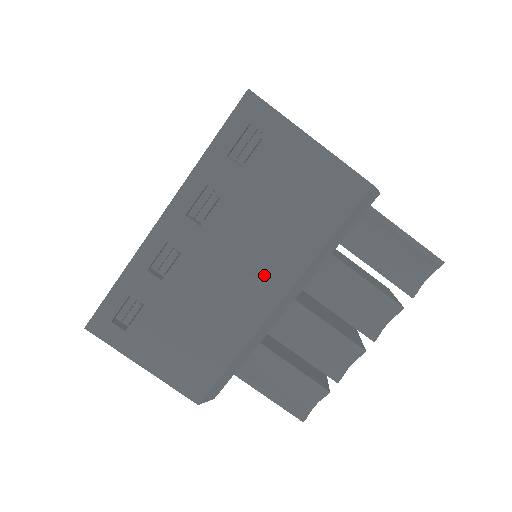
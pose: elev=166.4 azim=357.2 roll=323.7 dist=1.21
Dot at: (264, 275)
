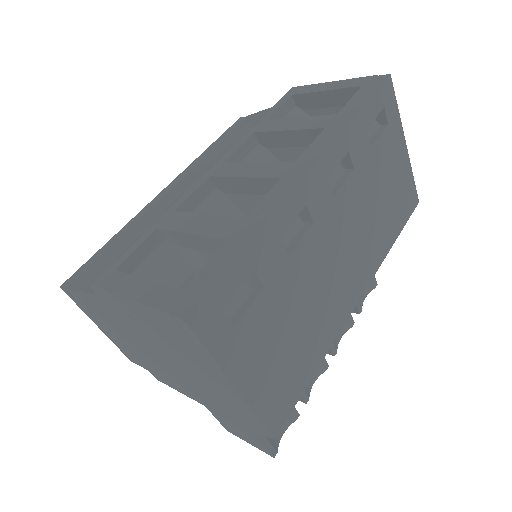
Dot at: (358, 267)
